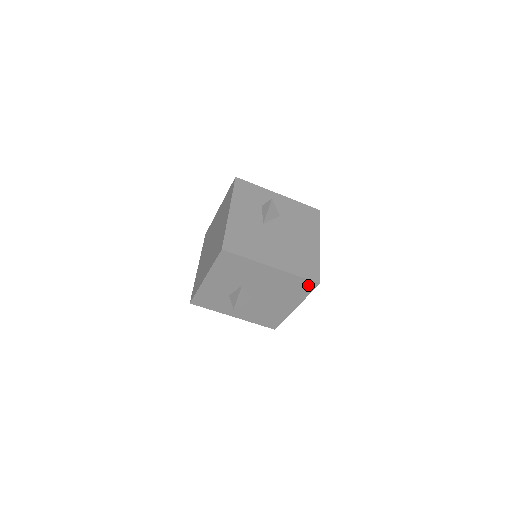
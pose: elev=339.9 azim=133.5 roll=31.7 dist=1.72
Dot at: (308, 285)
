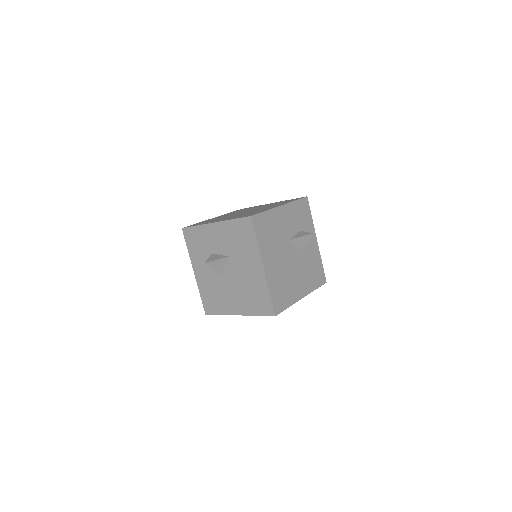
Dot at: (267, 308)
